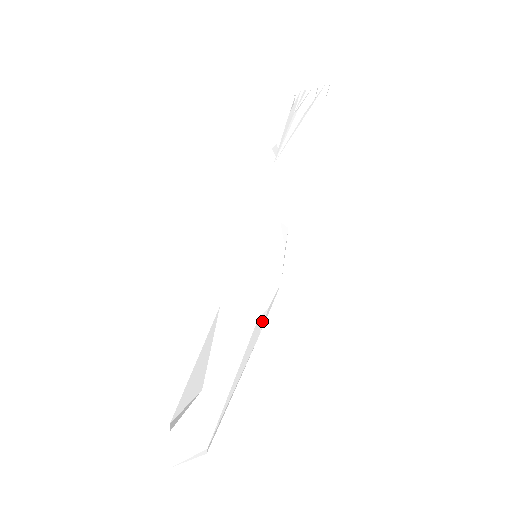
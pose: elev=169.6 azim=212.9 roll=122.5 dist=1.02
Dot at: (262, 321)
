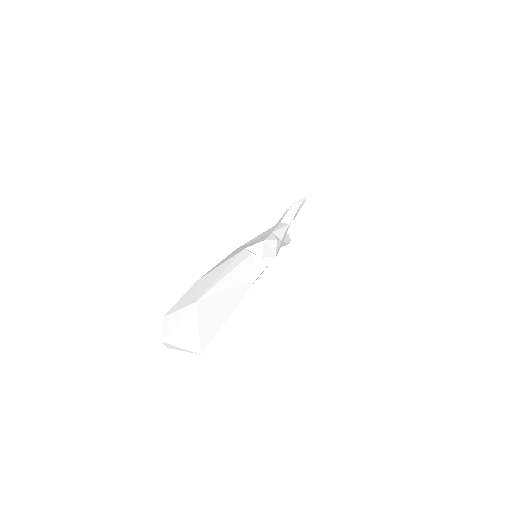
Dot at: (257, 265)
